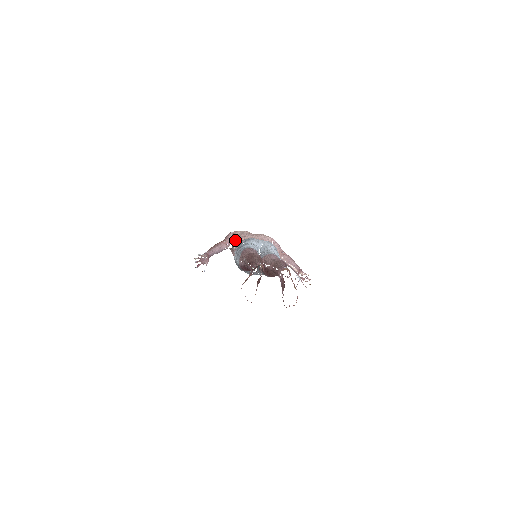
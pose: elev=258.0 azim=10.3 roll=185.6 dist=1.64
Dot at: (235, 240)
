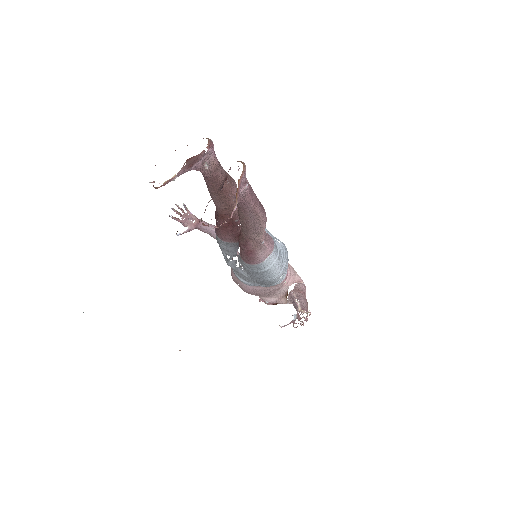
Dot at: occluded
